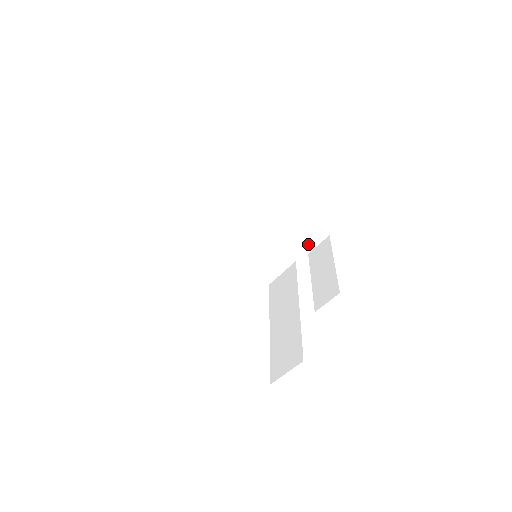
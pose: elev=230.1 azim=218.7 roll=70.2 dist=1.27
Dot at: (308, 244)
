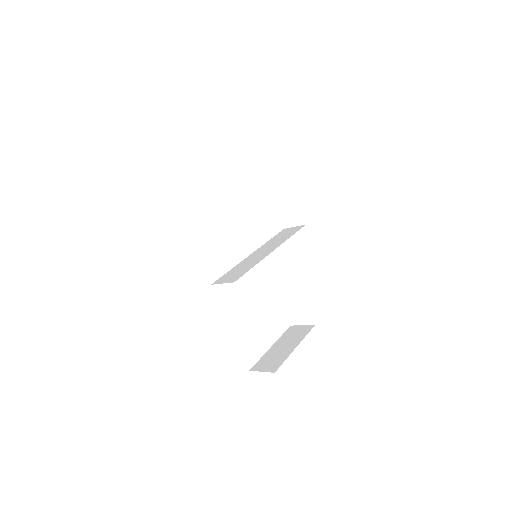
Dot at: occluded
